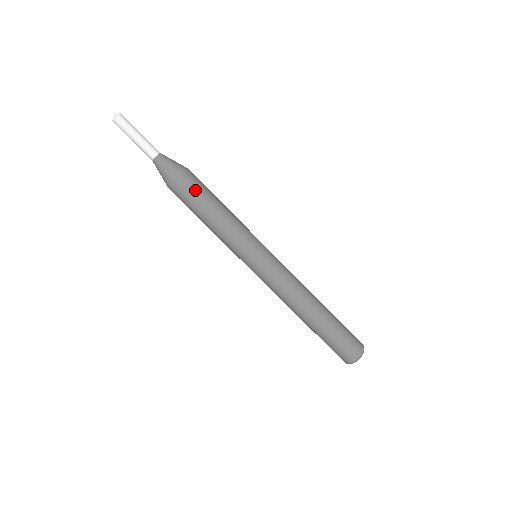
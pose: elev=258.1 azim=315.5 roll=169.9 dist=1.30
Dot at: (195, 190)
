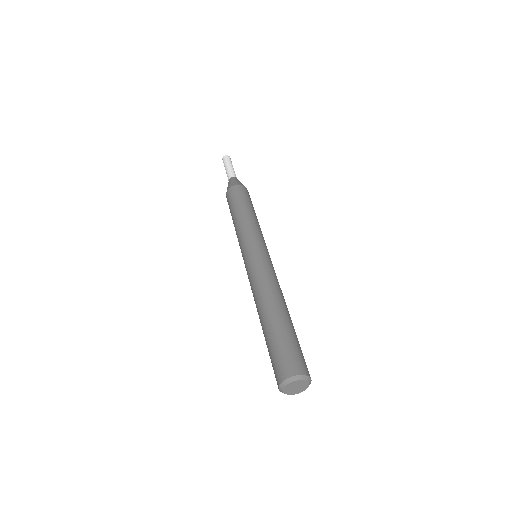
Dot at: occluded
